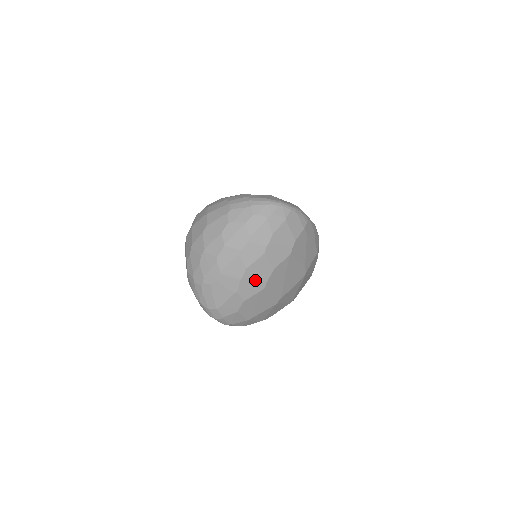
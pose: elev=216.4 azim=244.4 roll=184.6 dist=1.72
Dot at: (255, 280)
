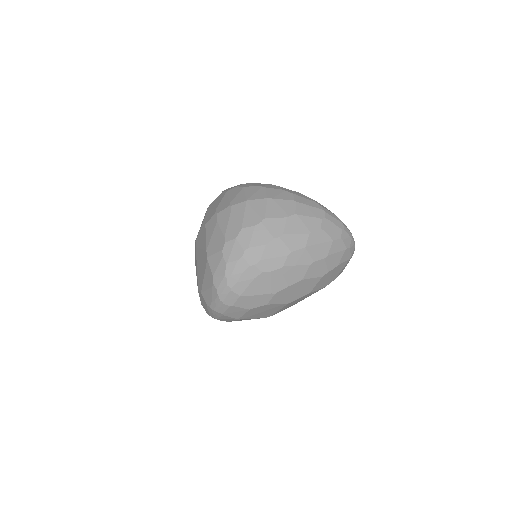
Dot at: (294, 293)
